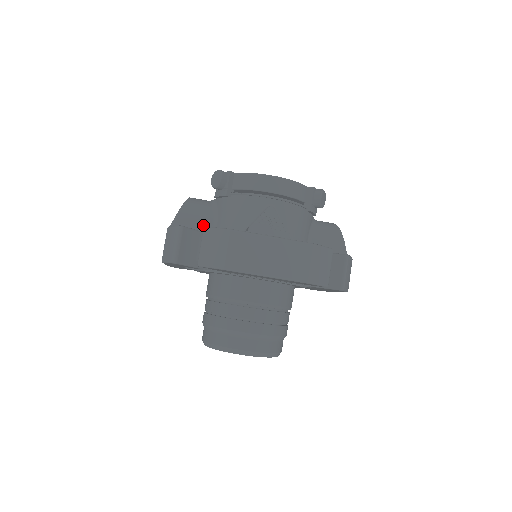
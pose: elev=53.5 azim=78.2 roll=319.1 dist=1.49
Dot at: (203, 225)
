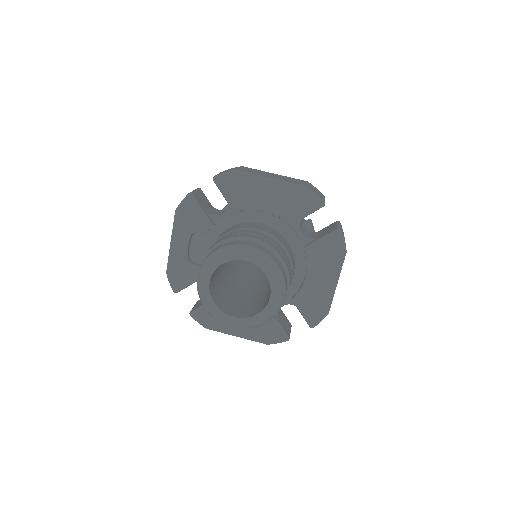
Dot at: occluded
